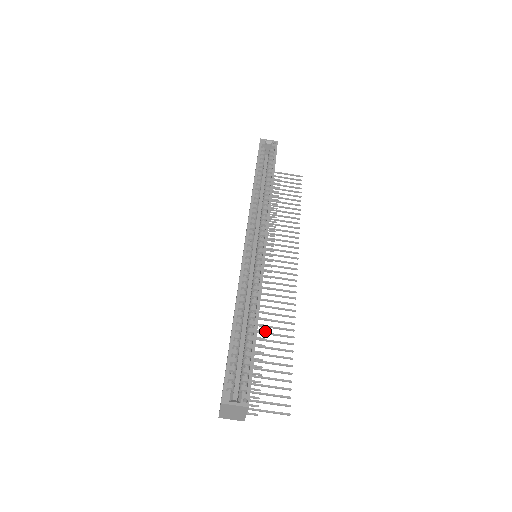
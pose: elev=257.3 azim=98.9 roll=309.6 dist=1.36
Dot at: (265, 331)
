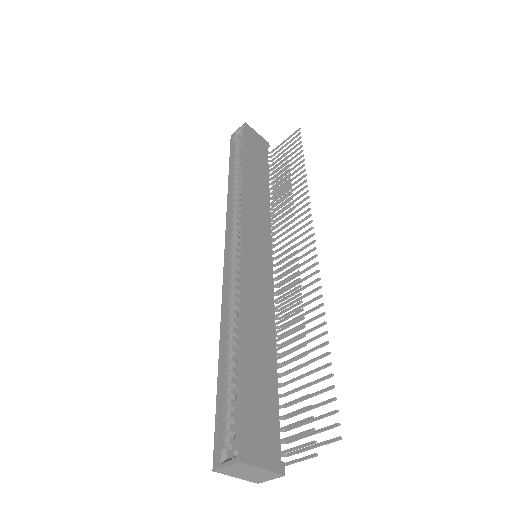
Dot at: occluded
